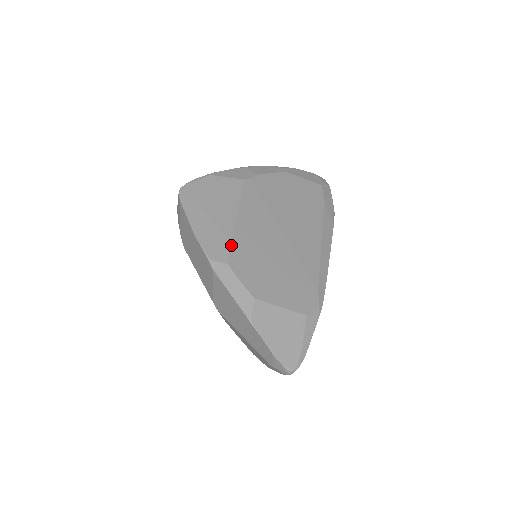
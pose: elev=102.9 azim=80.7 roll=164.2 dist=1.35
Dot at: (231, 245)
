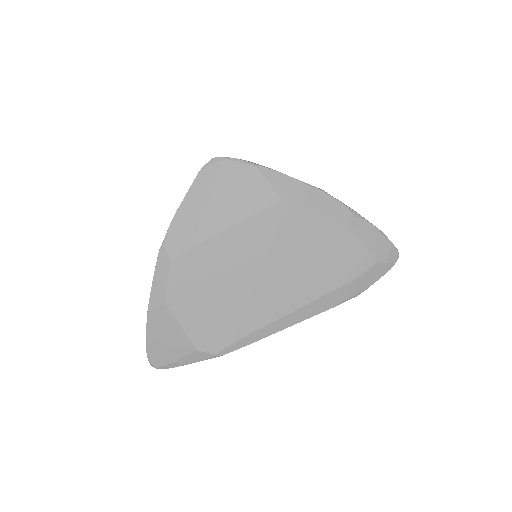
Dot at: (193, 249)
